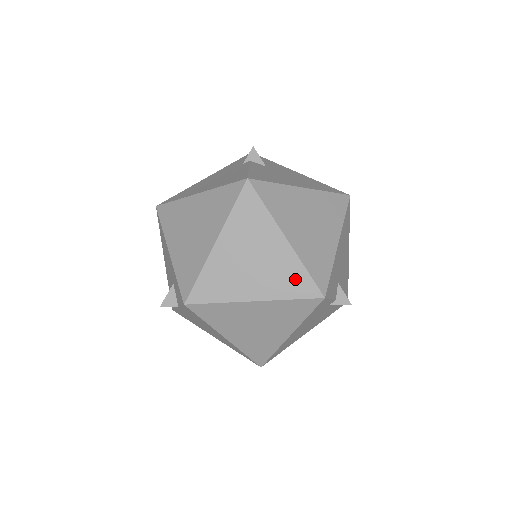
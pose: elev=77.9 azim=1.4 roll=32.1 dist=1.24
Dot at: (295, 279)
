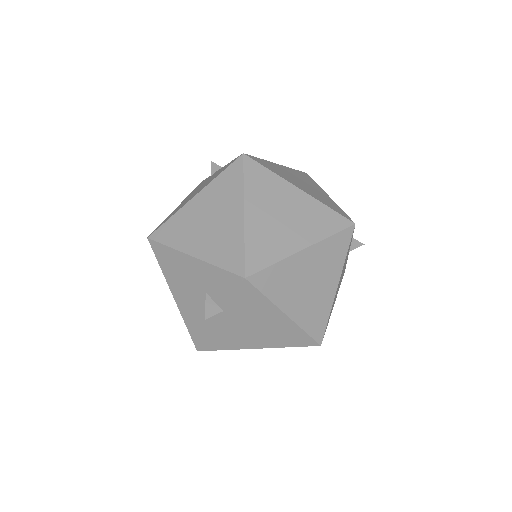
Dot at: (325, 218)
